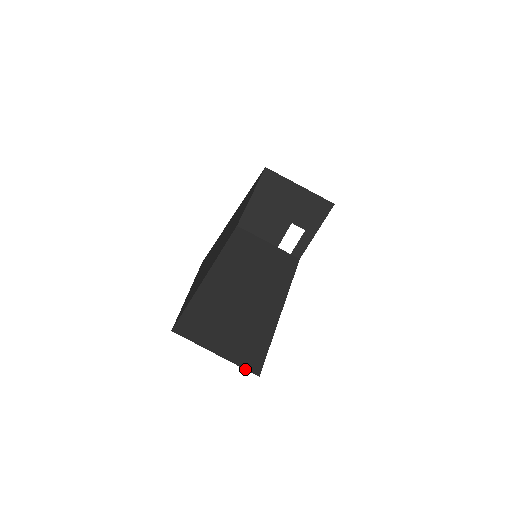
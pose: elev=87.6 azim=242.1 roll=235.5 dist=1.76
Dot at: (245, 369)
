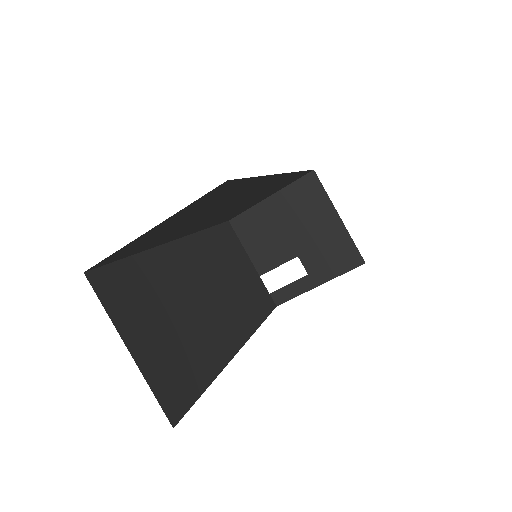
Dot at: (159, 403)
